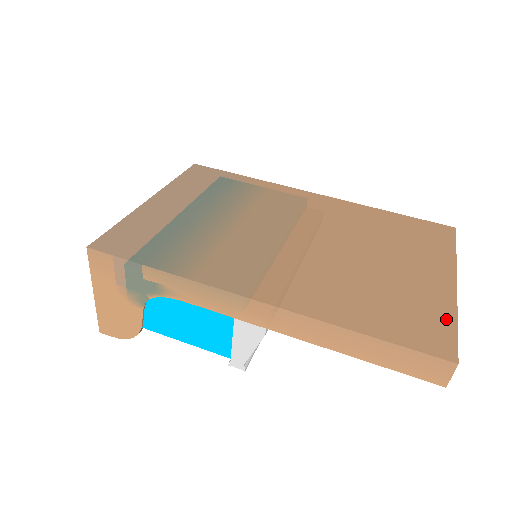
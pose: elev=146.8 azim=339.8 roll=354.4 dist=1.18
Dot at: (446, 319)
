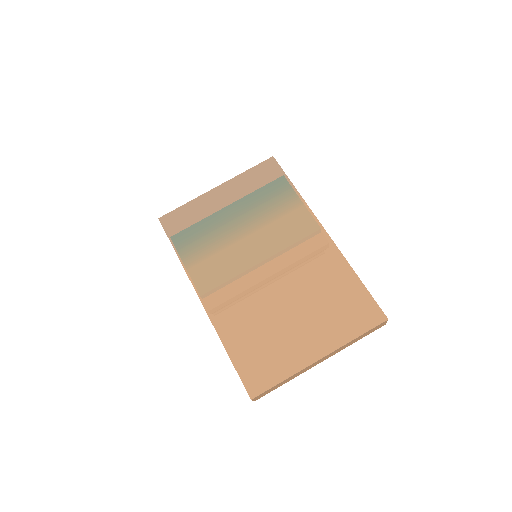
Dot at: (279, 375)
